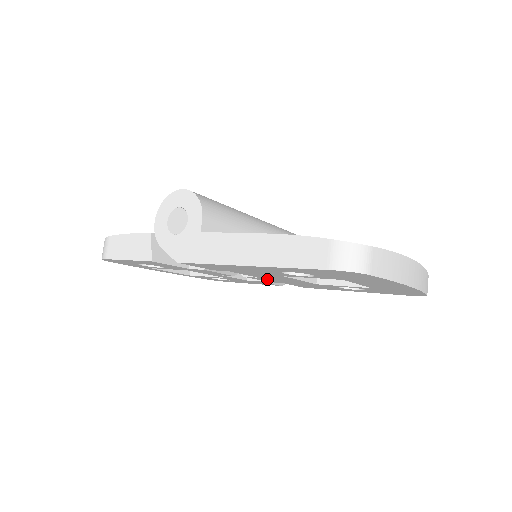
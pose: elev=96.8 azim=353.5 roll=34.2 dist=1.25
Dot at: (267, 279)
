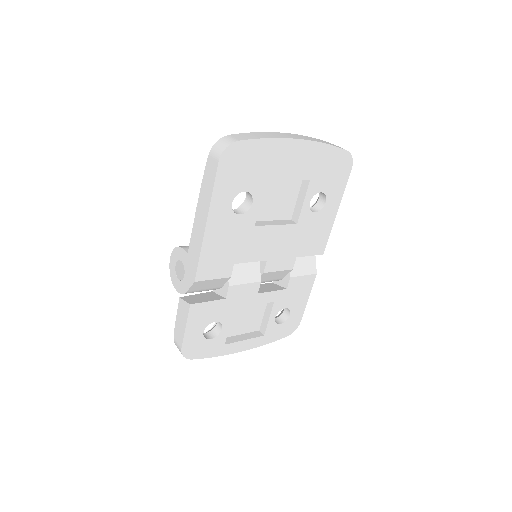
Dot at: (276, 258)
